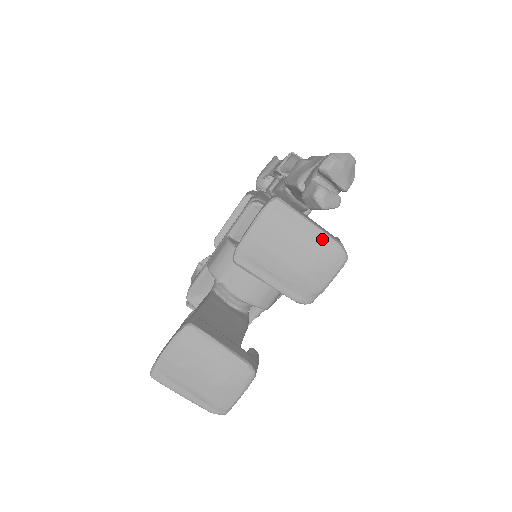
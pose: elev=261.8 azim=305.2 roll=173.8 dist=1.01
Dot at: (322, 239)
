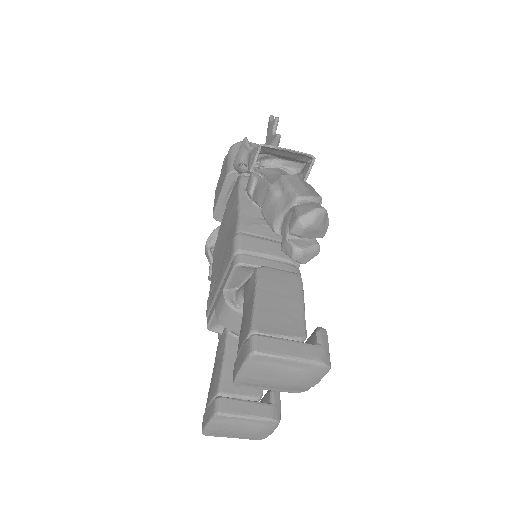
Dot at: (304, 365)
